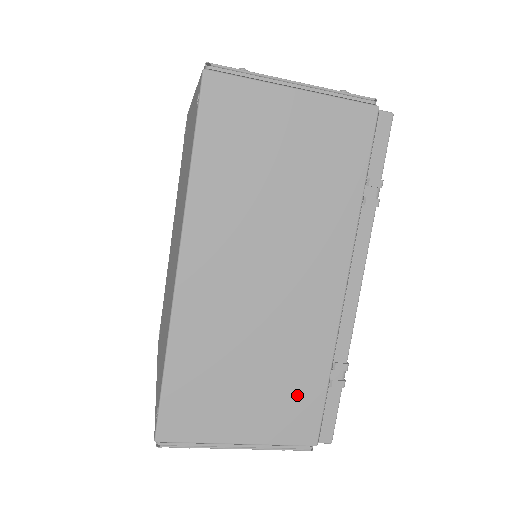
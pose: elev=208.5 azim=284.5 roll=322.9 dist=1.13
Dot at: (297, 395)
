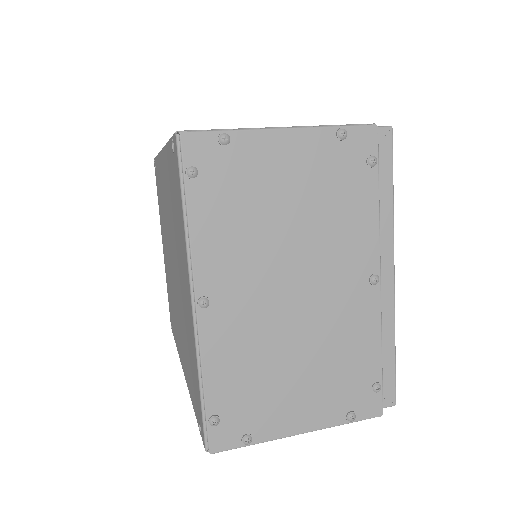
Dot at: occluded
